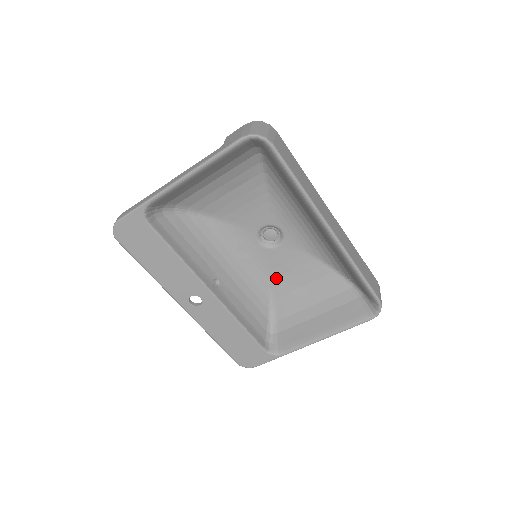
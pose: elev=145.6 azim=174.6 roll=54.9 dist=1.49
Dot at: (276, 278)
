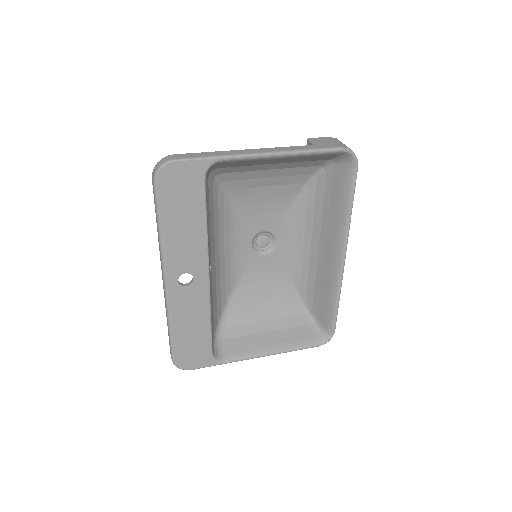
Dot at: (243, 284)
